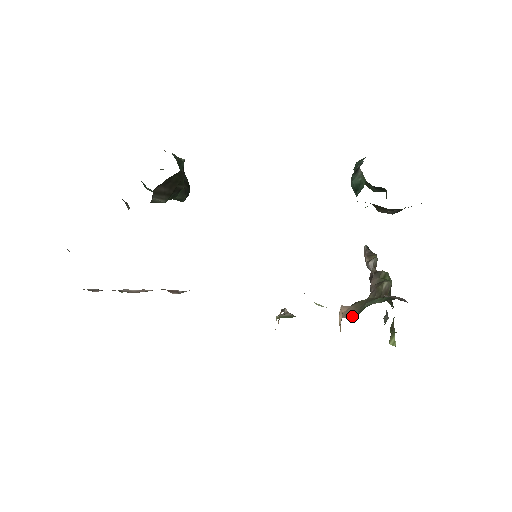
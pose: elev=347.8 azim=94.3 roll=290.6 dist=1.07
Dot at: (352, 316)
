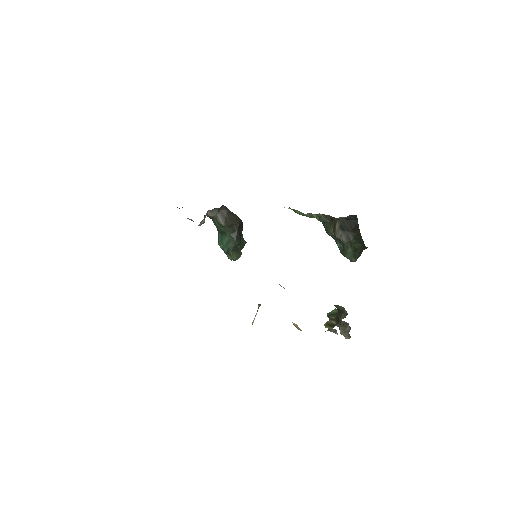
Dot at: occluded
